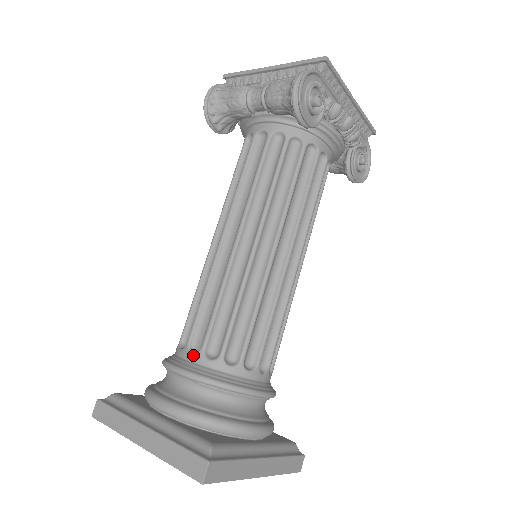
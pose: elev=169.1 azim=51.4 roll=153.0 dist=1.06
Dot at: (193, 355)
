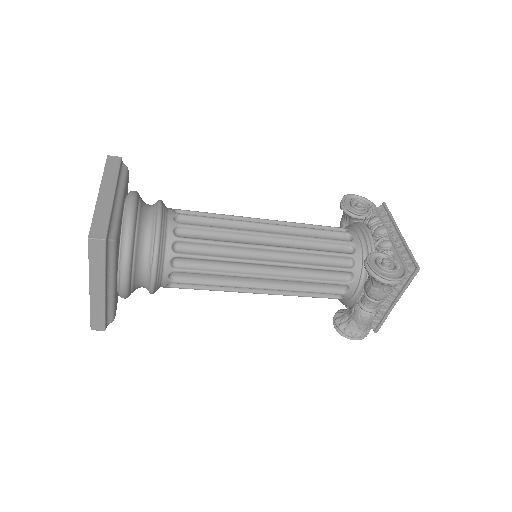
Dot at: occluded
